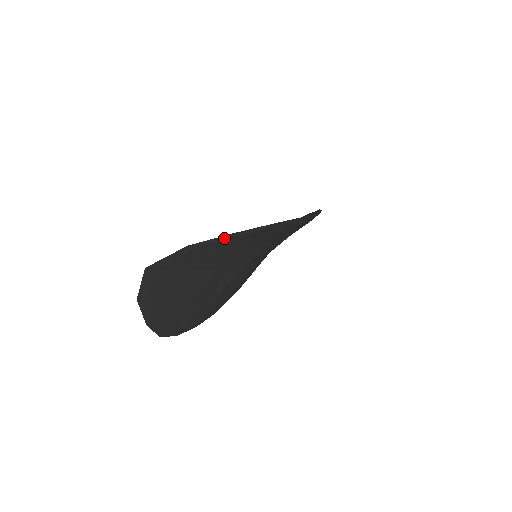
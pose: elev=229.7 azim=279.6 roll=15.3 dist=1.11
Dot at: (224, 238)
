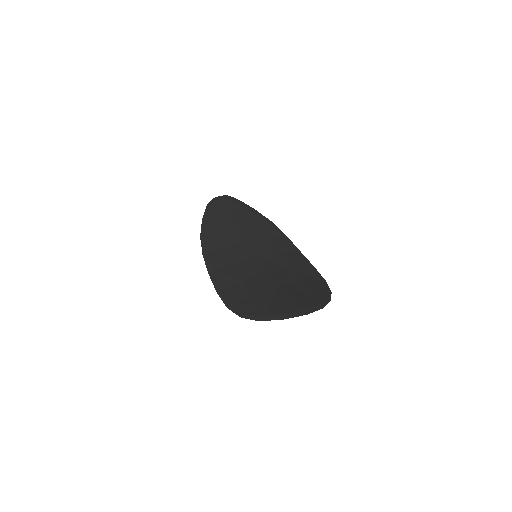
Dot at: (326, 302)
